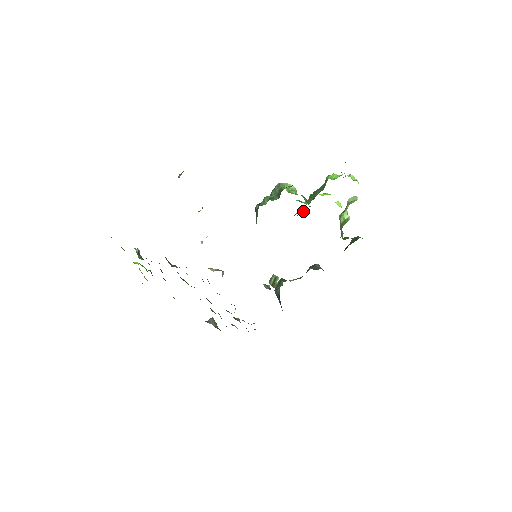
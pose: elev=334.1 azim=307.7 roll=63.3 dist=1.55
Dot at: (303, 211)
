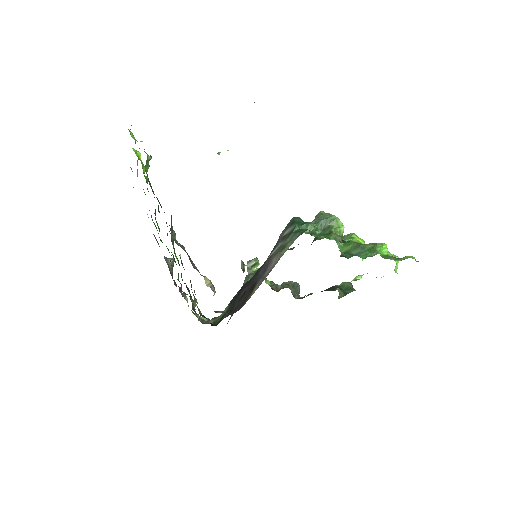
Dot at: occluded
